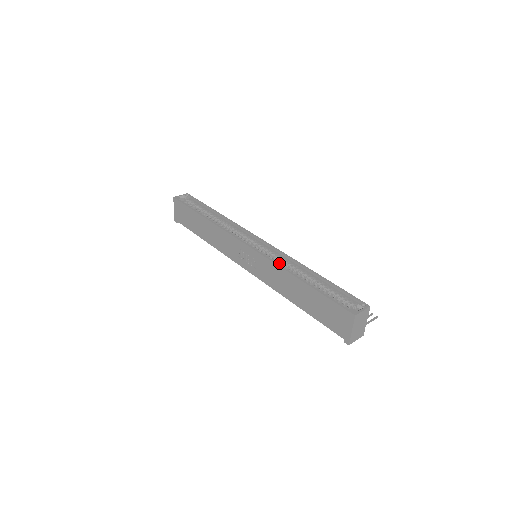
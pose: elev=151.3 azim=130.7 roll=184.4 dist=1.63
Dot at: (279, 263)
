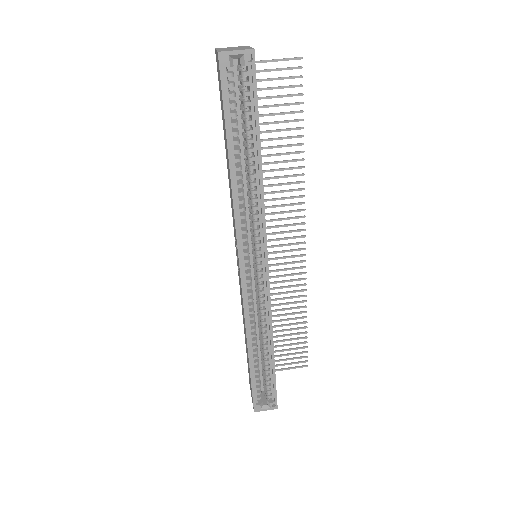
Dot at: (258, 306)
